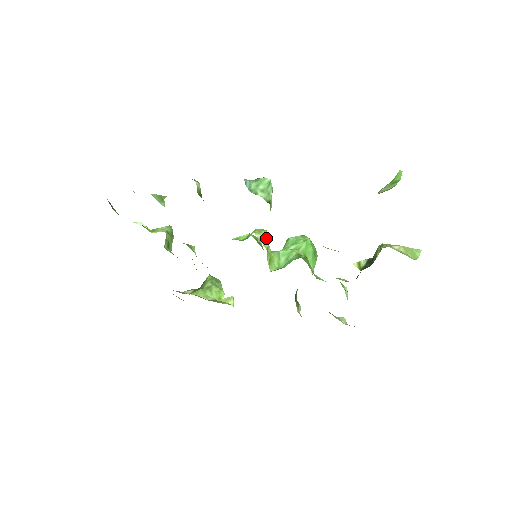
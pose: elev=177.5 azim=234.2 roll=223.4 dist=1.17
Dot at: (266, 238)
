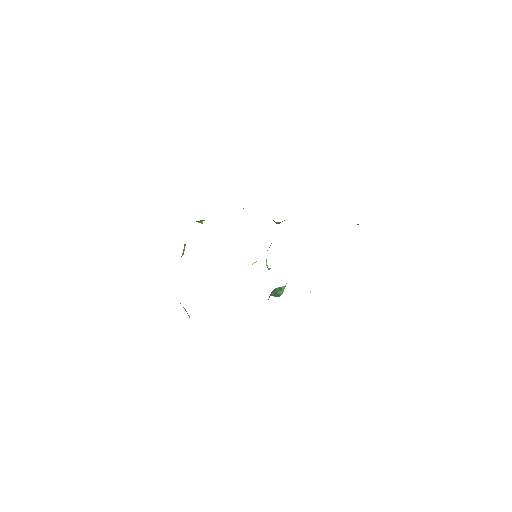
Dot at: occluded
